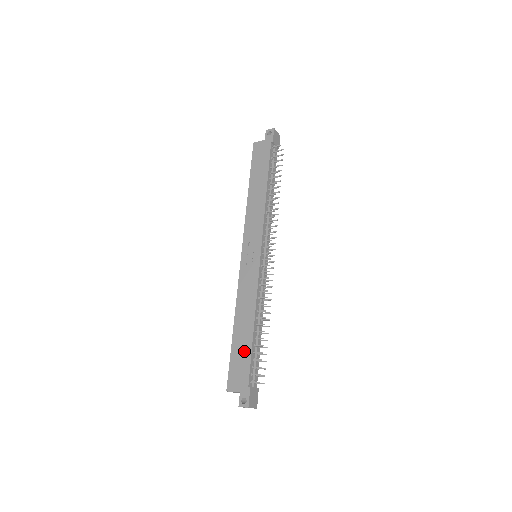
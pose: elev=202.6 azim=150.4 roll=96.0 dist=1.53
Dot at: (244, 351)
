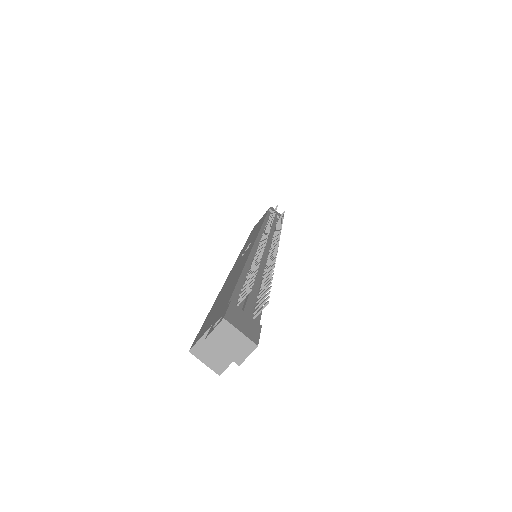
Dot at: (226, 293)
